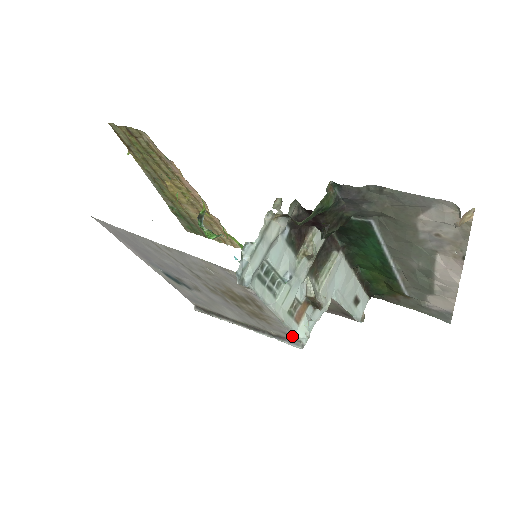
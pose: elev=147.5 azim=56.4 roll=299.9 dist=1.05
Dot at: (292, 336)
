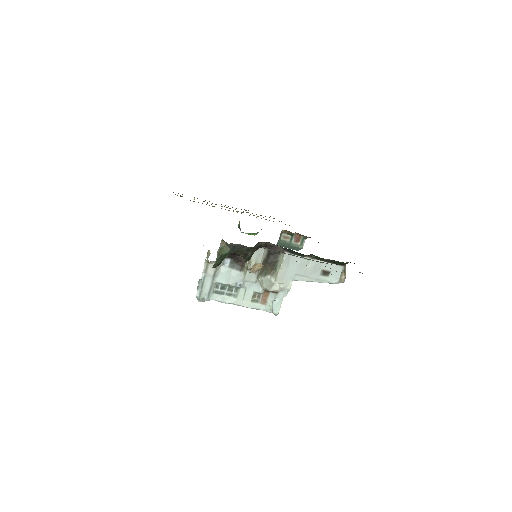
Dot at: (266, 311)
